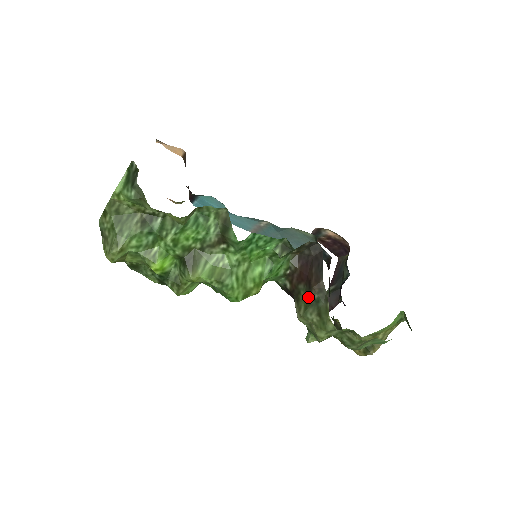
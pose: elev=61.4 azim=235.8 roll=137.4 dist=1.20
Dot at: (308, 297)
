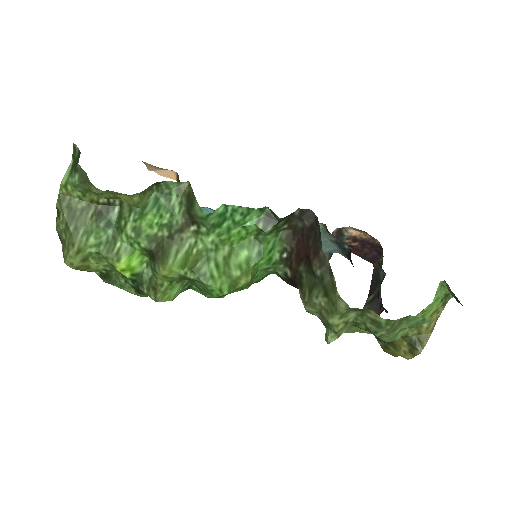
Dot at: (311, 278)
